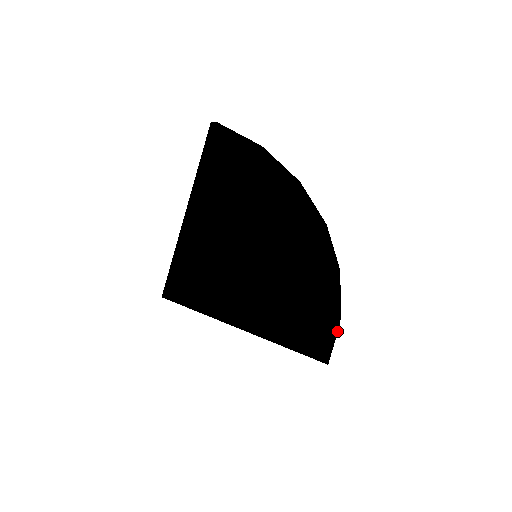
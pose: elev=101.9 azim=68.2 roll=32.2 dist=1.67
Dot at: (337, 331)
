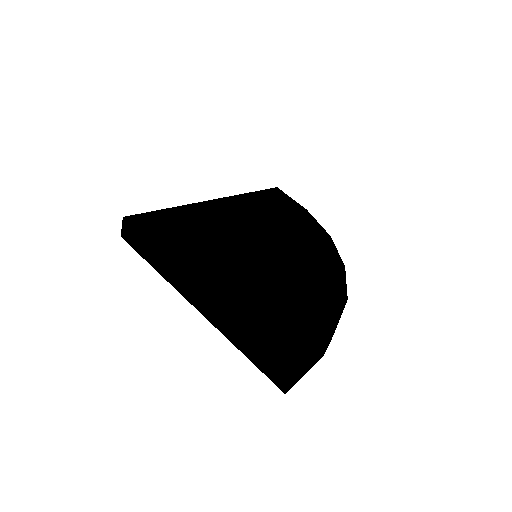
Dot at: (325, 342)
